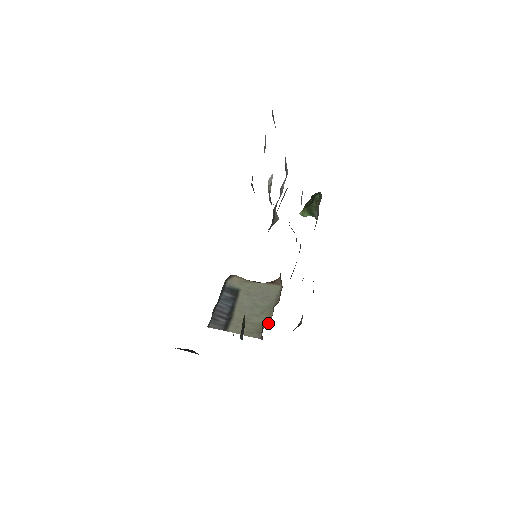
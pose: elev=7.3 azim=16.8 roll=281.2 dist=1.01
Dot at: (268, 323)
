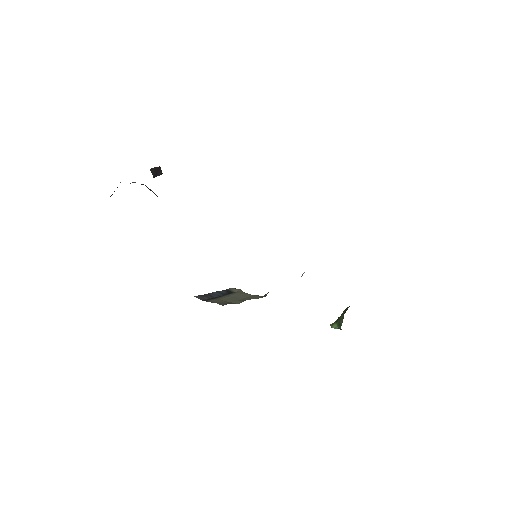
Dot at: (237, 303)
